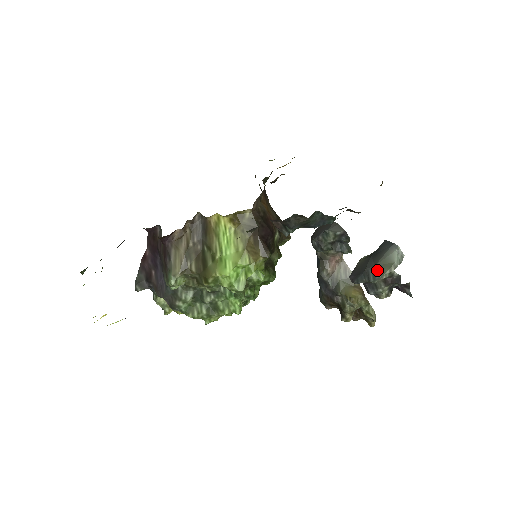
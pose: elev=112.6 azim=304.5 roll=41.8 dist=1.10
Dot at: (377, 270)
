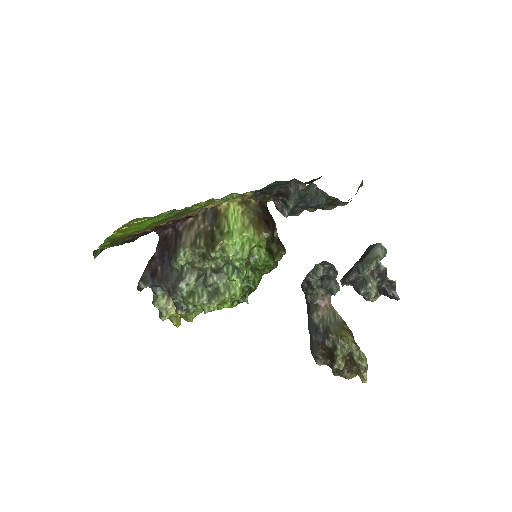
Dot at: (365, 262)
